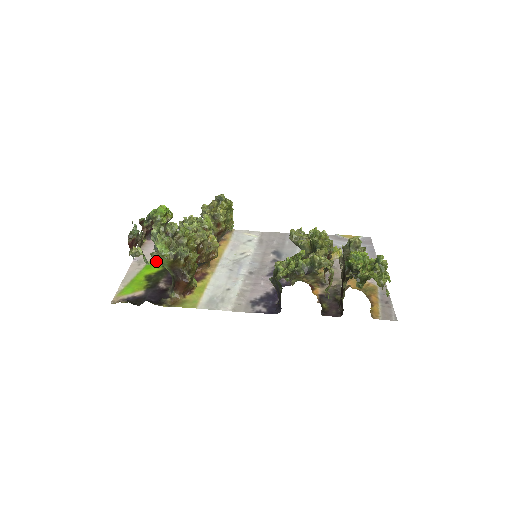
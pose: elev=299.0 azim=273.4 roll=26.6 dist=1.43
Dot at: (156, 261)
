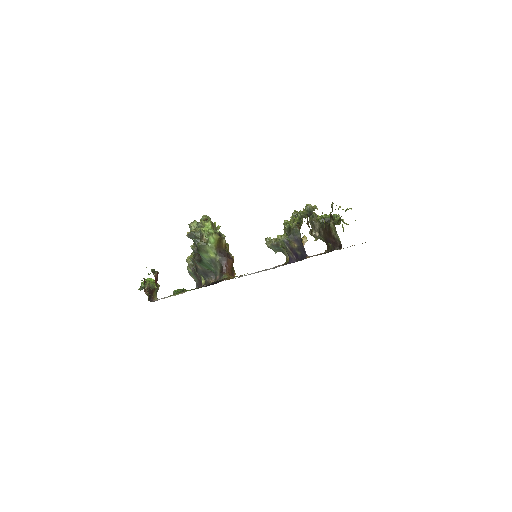
Dot at: occluded
